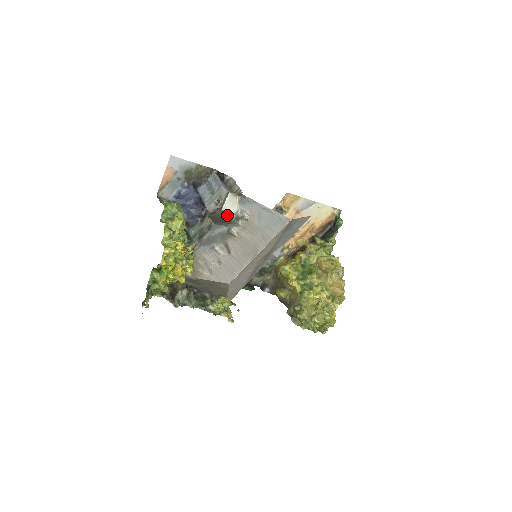
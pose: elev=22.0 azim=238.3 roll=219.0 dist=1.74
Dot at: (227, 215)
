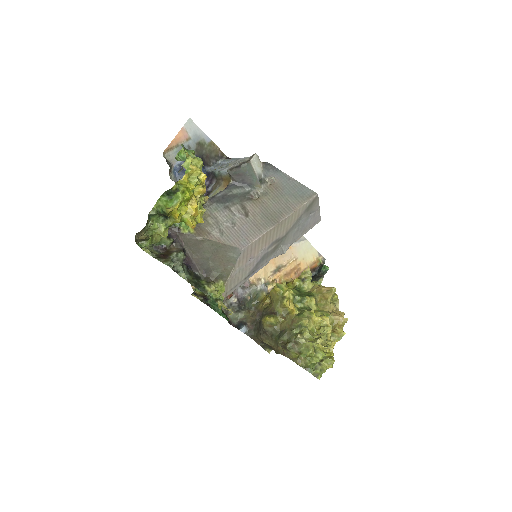
Dot at: (253, 171)
